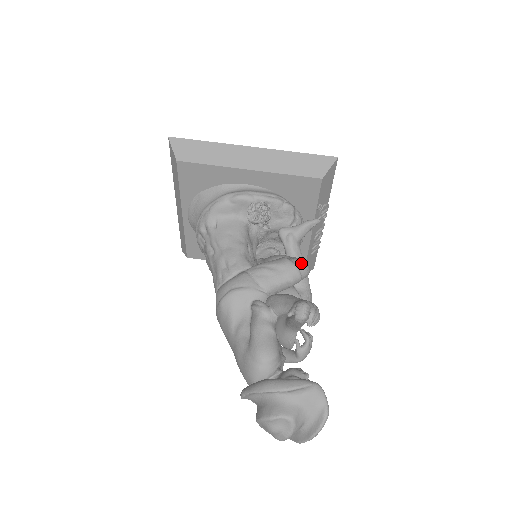
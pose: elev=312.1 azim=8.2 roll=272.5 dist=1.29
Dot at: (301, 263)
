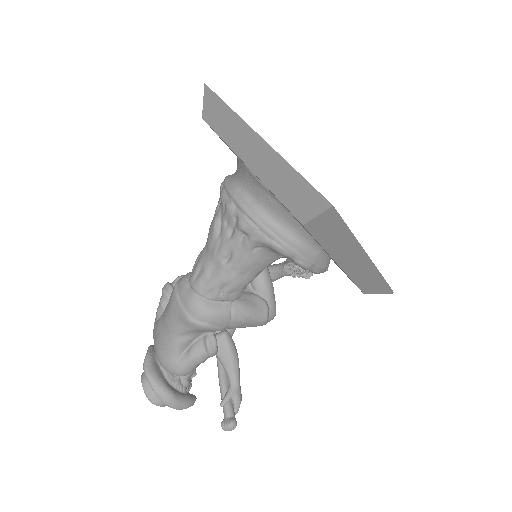
Dot at: occluded
